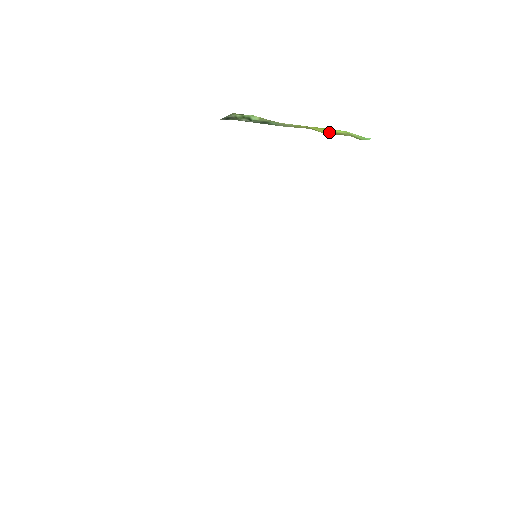
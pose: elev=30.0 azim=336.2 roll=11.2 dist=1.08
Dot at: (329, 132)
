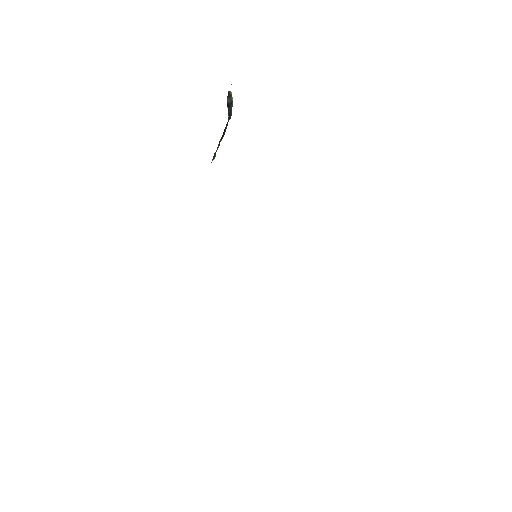
Dot at: occluded
